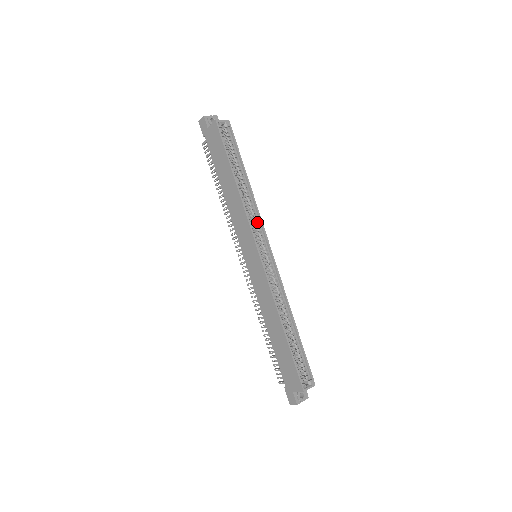
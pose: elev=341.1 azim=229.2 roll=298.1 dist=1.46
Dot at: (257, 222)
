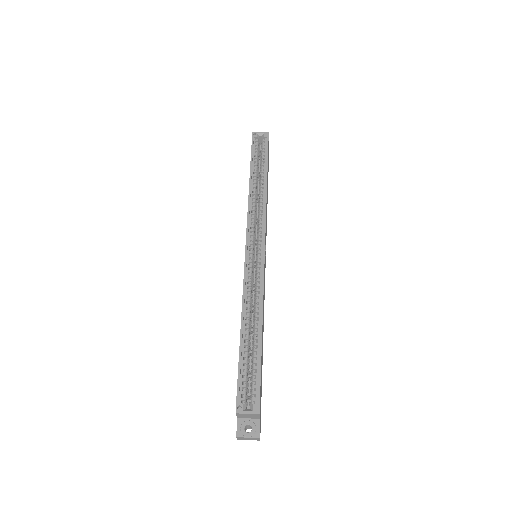
Dot at: (262, 219)
